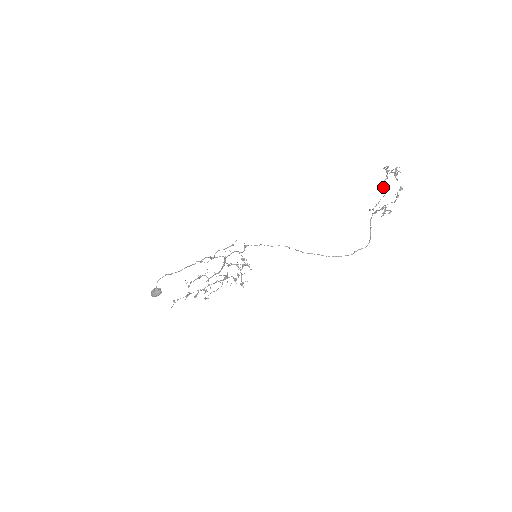
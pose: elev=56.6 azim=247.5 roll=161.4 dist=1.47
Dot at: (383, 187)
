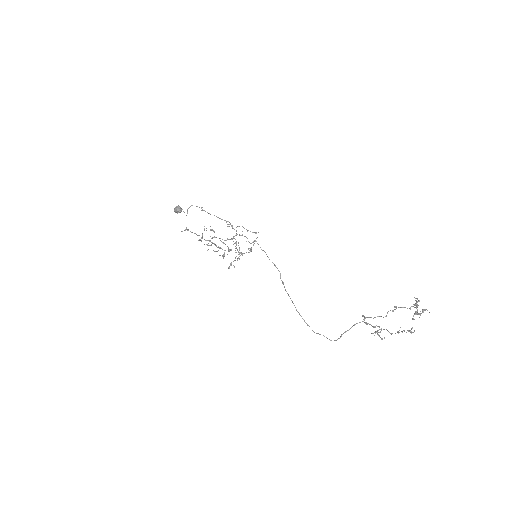
Dot at: occluded
